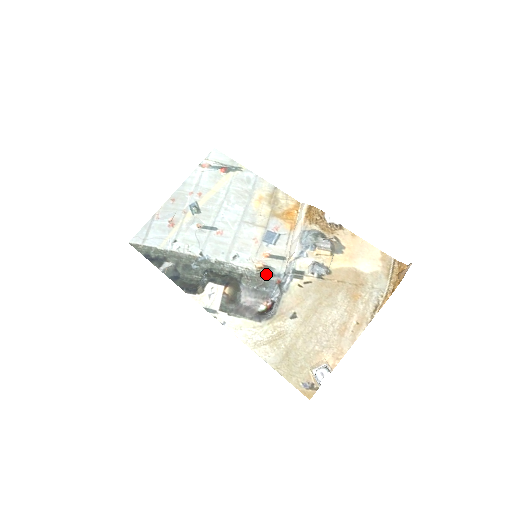
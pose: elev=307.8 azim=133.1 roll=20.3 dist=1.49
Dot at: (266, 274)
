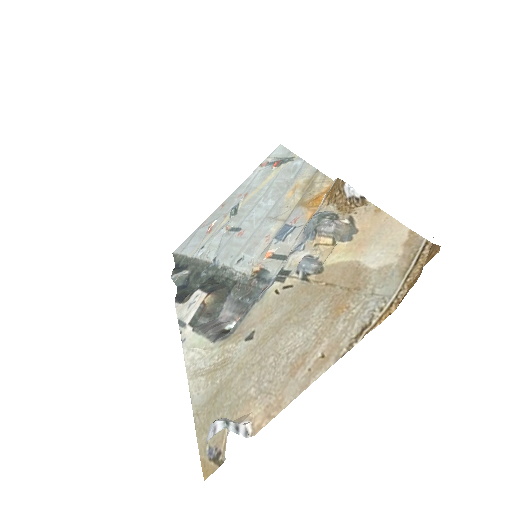
Dot at: (258, 280)
